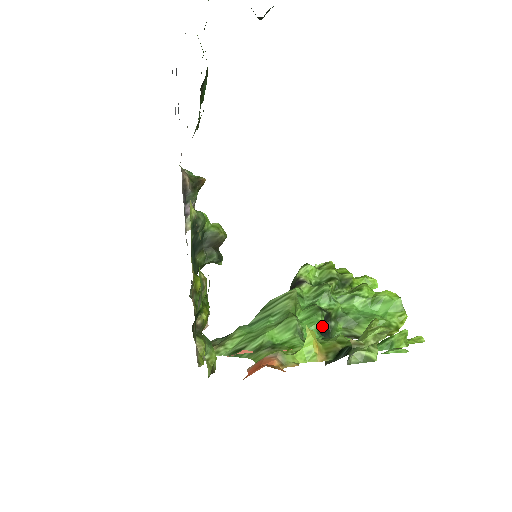
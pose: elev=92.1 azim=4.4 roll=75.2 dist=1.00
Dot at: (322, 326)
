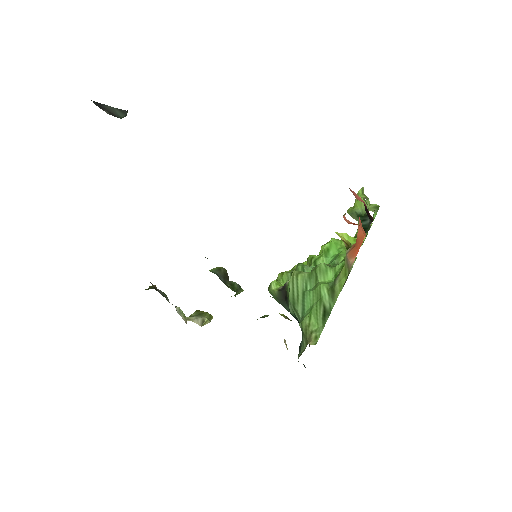
Dot at: occluded
